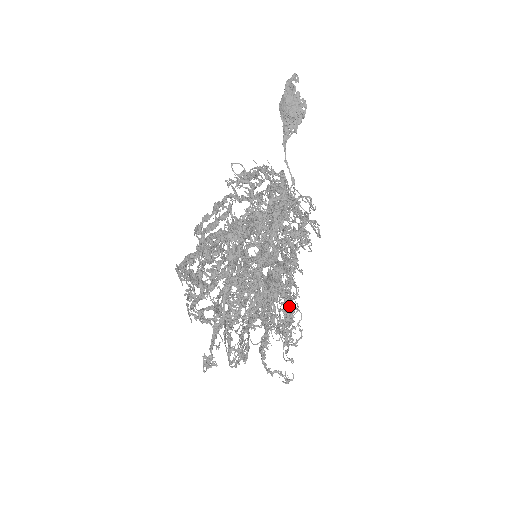
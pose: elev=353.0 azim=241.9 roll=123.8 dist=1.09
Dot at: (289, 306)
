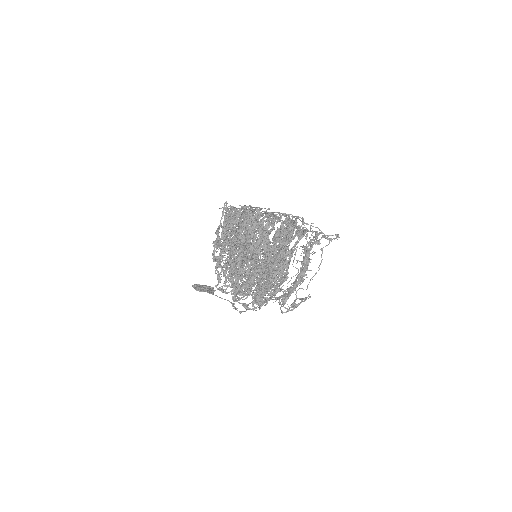
Dot at: occluded
